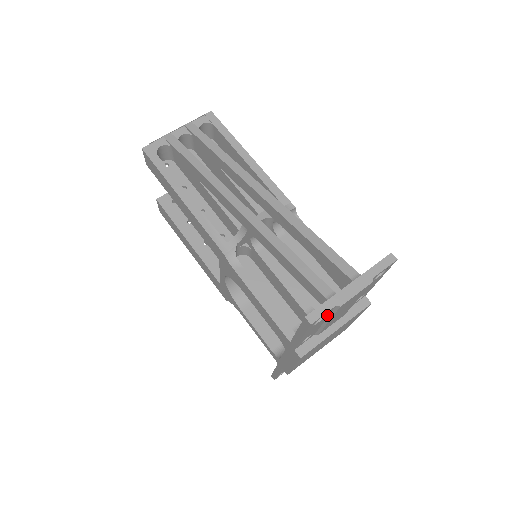
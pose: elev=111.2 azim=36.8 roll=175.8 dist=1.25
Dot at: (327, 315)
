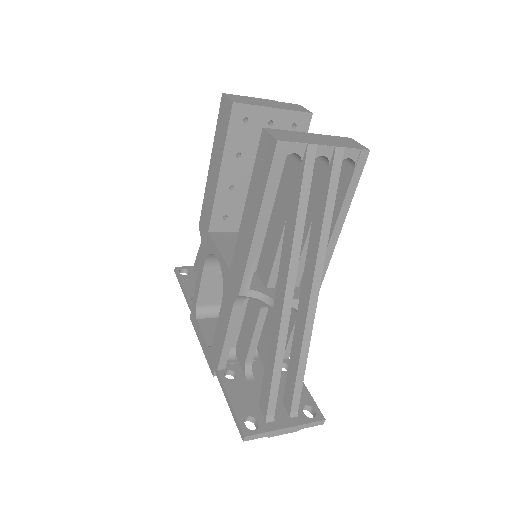
Dot at: occluded
